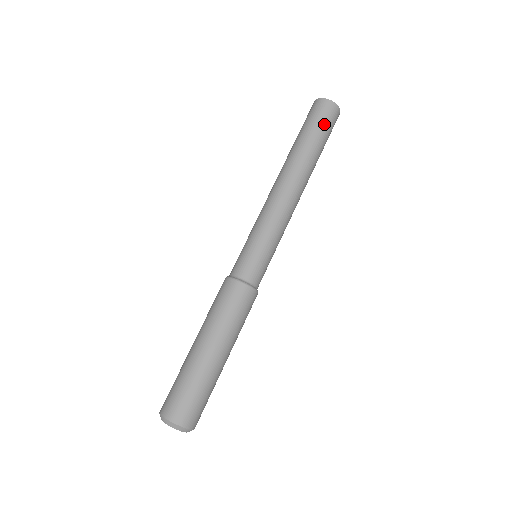
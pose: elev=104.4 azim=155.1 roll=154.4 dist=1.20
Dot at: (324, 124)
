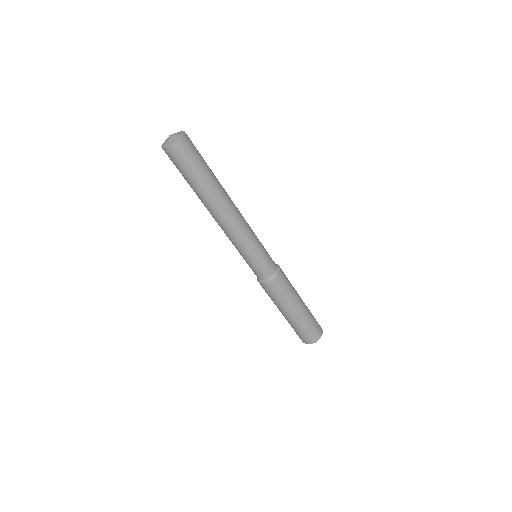
Dot at: (198, 155)
